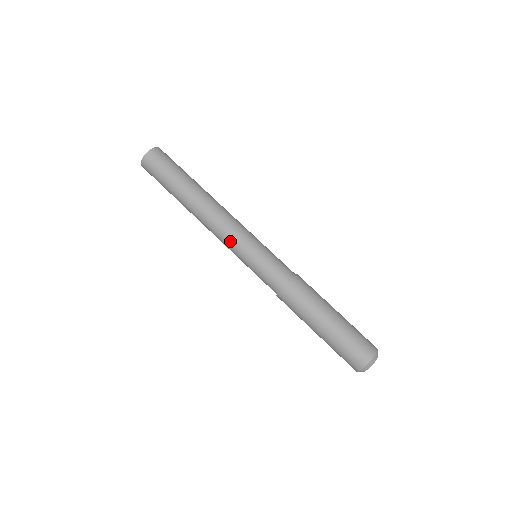
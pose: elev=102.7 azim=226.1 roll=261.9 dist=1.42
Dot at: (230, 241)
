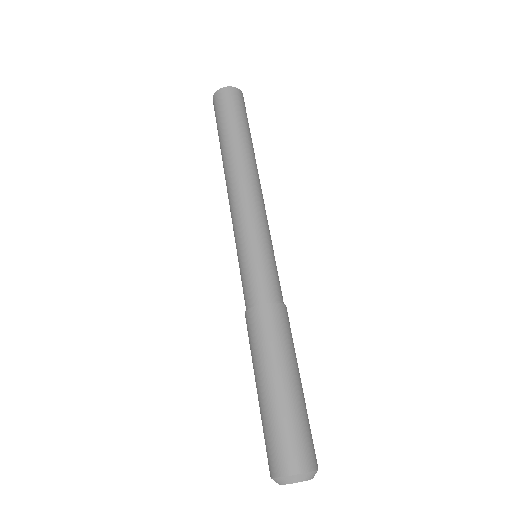
Dot at: (236, 221)
